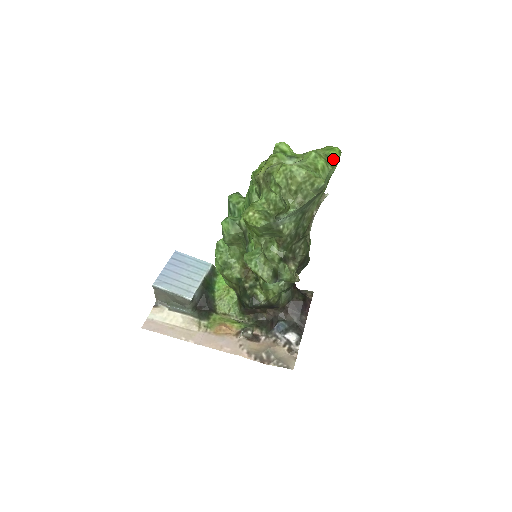
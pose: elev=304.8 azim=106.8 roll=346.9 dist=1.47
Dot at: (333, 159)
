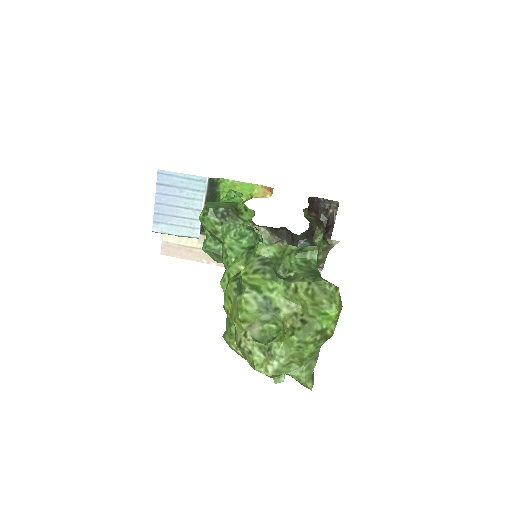
Dot at: (327, 333)
